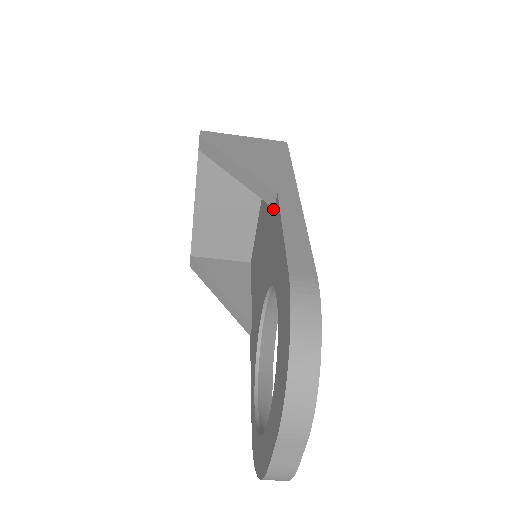
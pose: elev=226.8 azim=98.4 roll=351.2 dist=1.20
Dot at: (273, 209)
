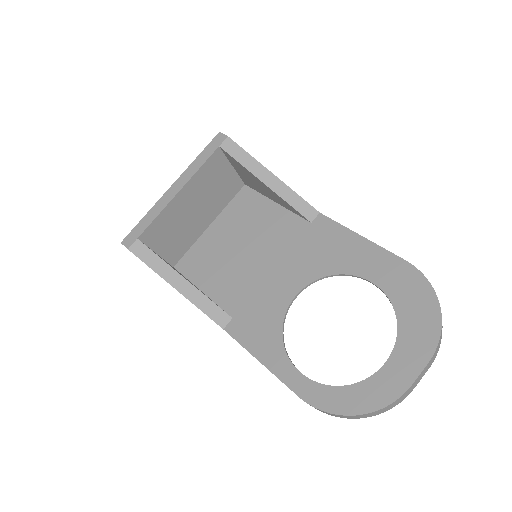
Dot at: (306, 223)
